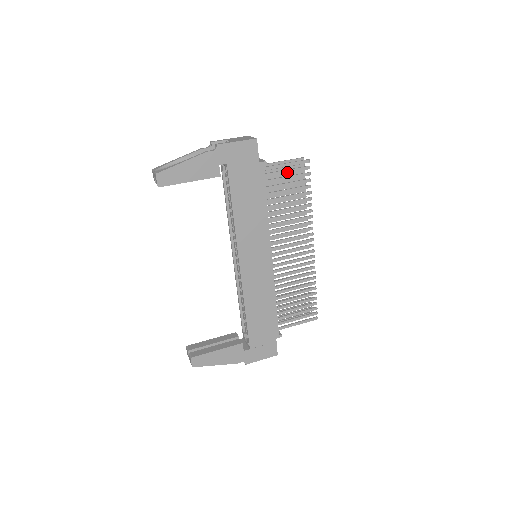
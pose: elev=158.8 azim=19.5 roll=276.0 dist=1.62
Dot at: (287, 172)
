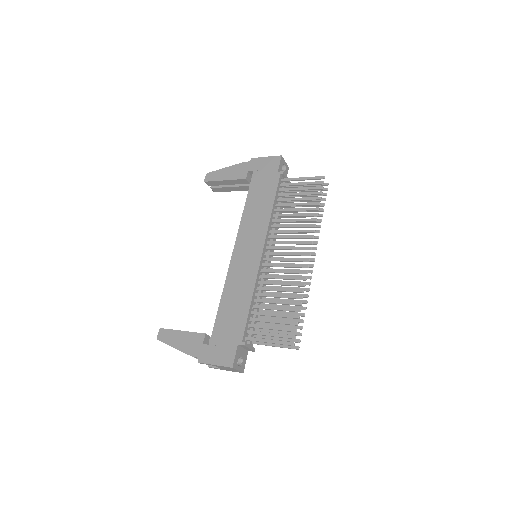
Dot at: (302, 184)
